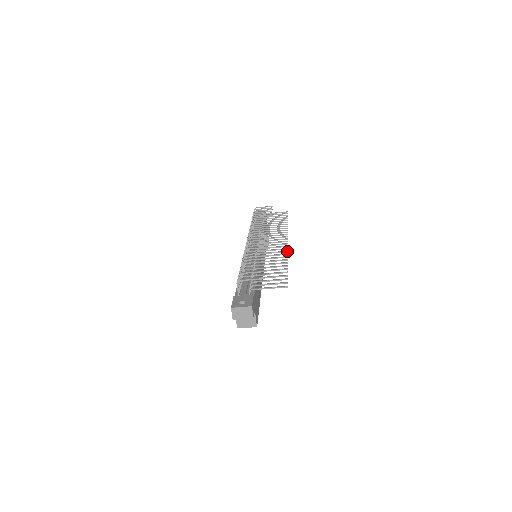
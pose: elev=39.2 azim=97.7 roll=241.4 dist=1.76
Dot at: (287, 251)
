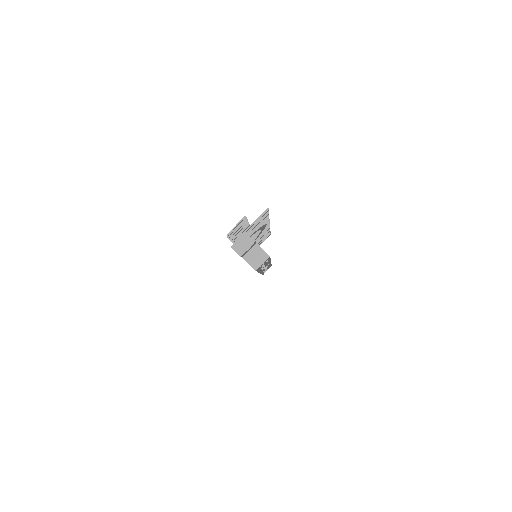
Dot at: (268, 221)
